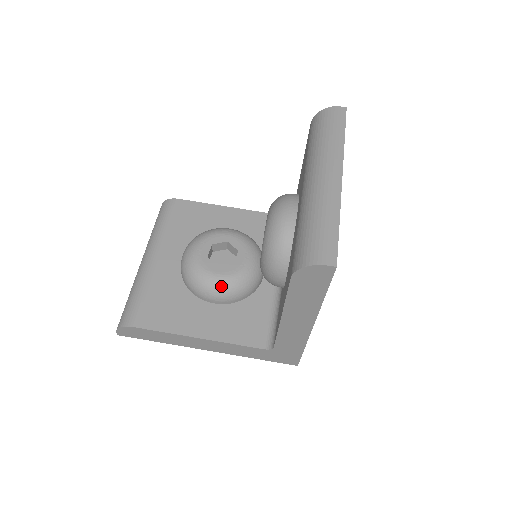
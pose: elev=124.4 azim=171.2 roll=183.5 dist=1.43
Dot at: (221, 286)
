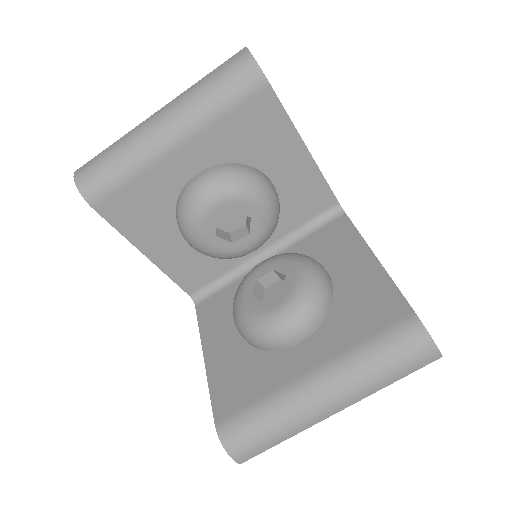
Dot at: (201, 250)
